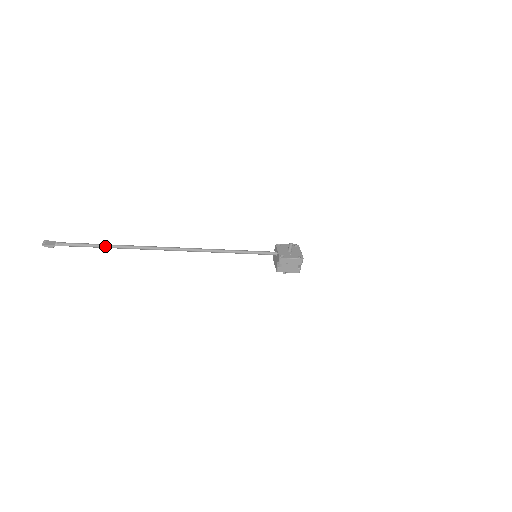
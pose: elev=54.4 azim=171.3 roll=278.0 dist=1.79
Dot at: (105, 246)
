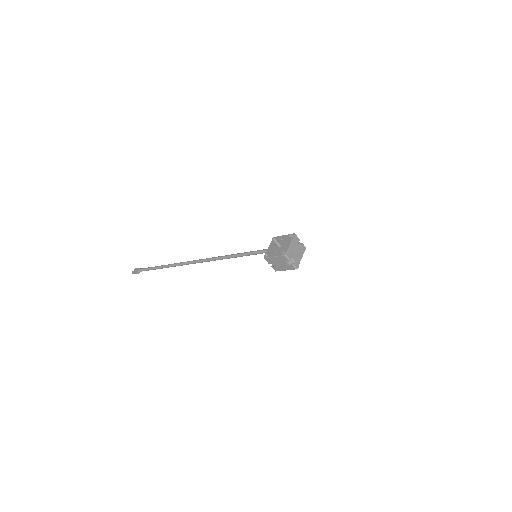
Dot at: (159, 268)
